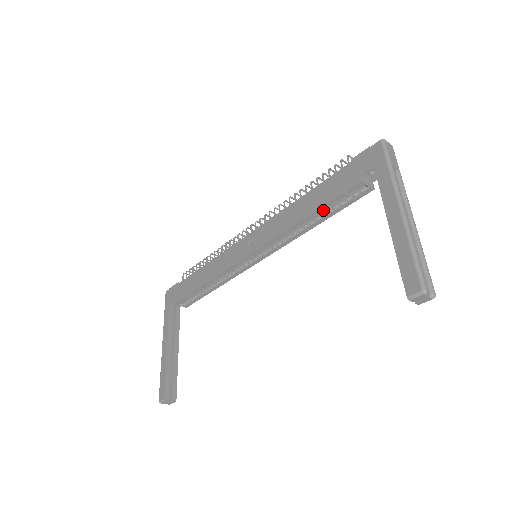
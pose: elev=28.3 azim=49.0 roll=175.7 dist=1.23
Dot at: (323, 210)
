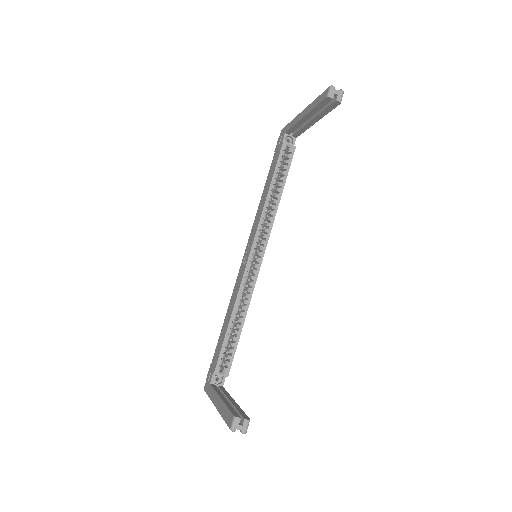
Dot at: (278, 184)
